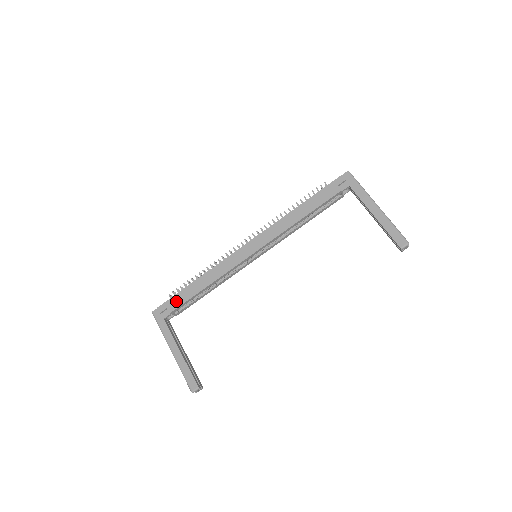
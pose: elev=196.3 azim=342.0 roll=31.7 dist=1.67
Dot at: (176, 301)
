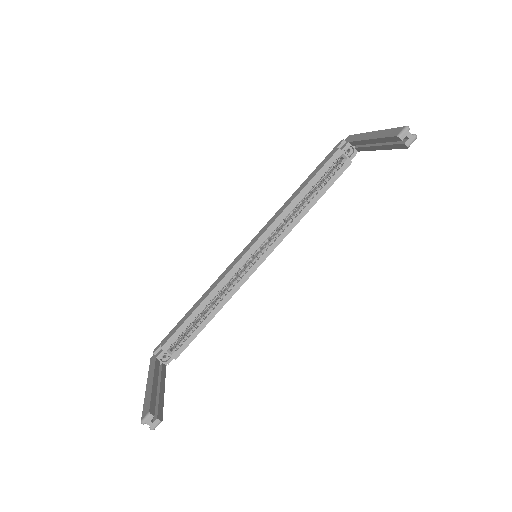
Dot at: (171, 333)
